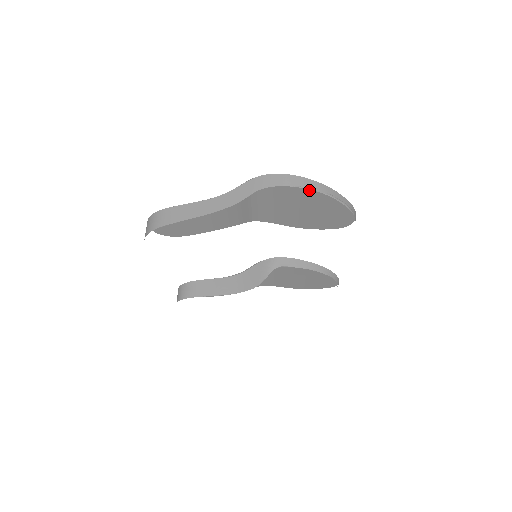
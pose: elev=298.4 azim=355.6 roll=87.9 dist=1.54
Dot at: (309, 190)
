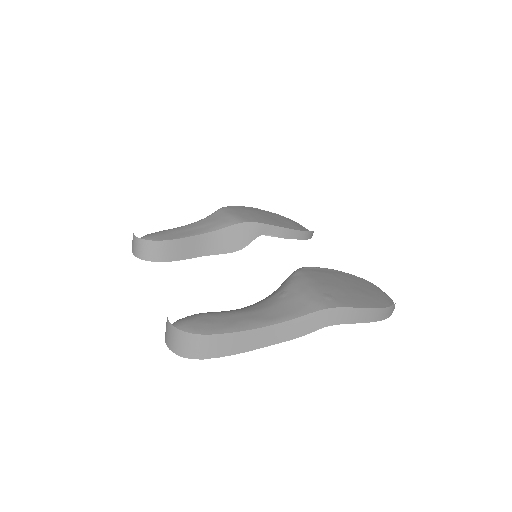
Dot at: occluded
